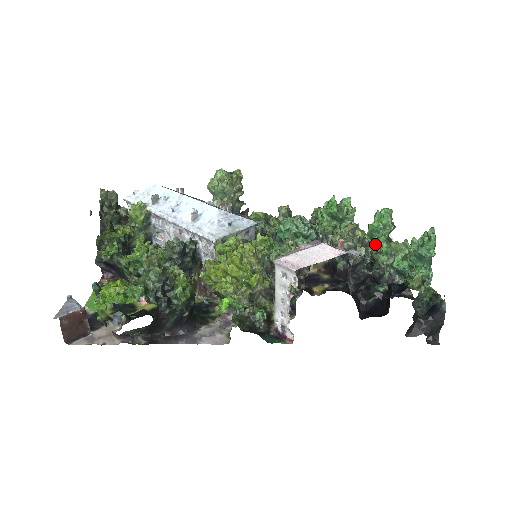
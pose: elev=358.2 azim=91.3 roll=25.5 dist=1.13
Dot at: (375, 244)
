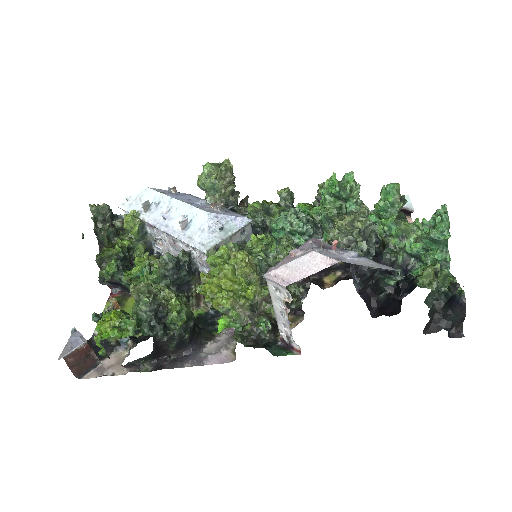
Dot at: (383, 227)
